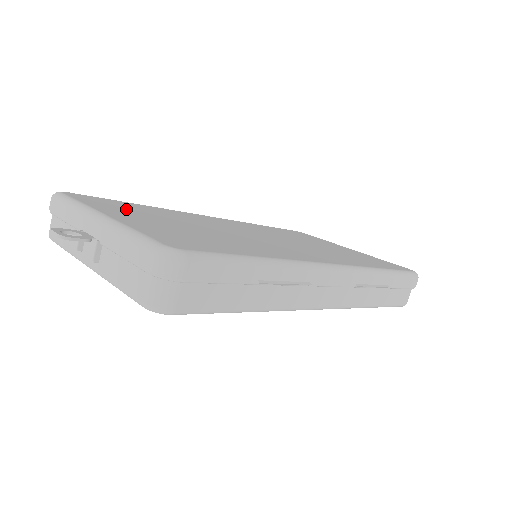
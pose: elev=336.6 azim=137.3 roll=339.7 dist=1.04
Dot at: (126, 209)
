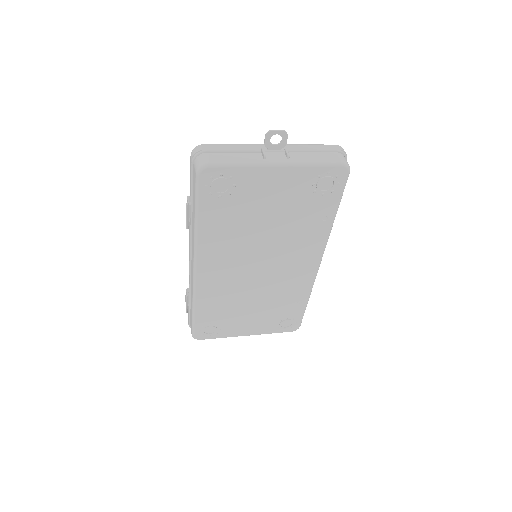
Dot at: occluded
